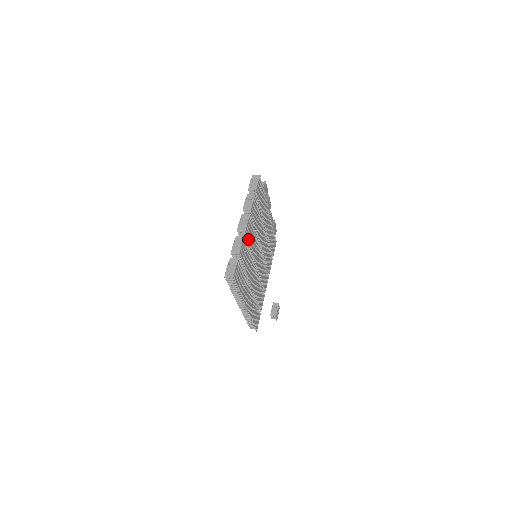
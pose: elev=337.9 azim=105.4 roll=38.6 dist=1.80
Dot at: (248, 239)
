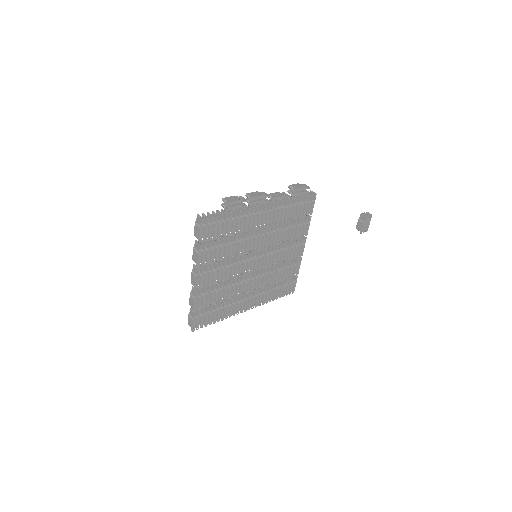
Dot at: (210, 283)
